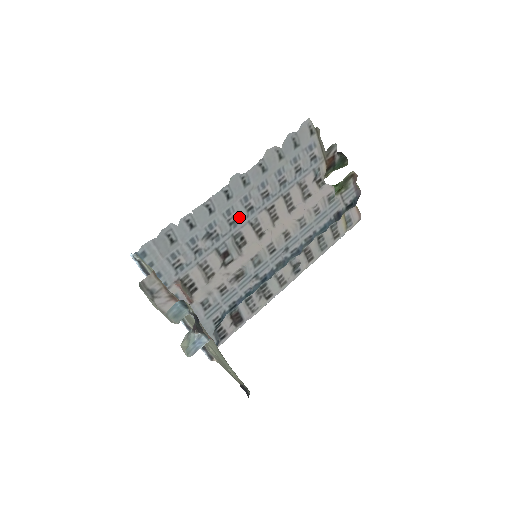
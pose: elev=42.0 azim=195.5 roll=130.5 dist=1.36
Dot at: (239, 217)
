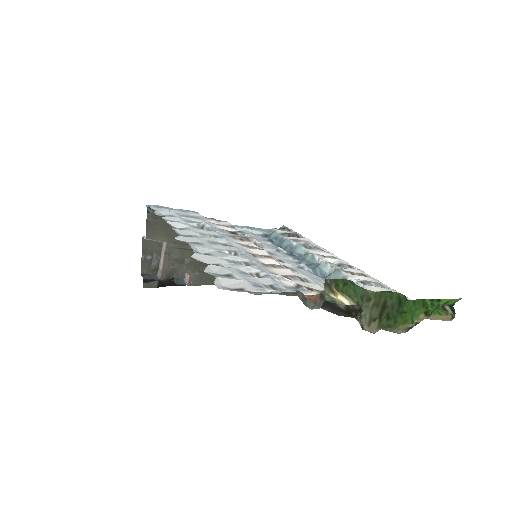
Dot at: (221, 238)
